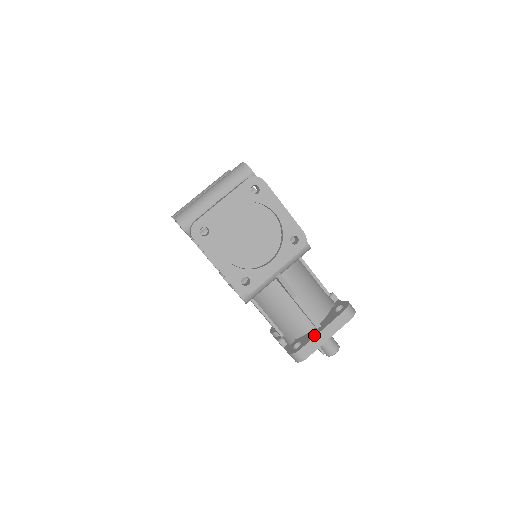
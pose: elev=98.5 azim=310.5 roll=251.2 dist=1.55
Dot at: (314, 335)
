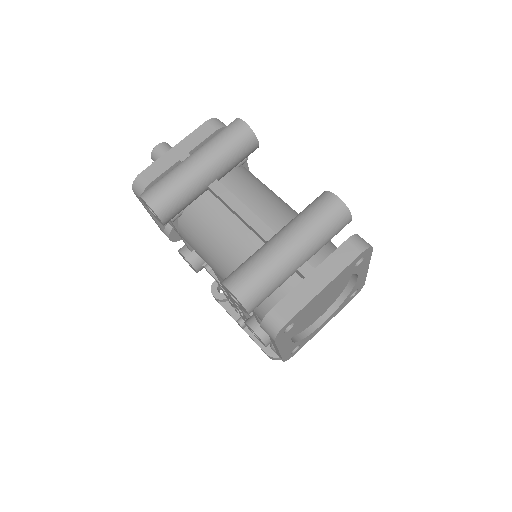
Dot at: occluded
